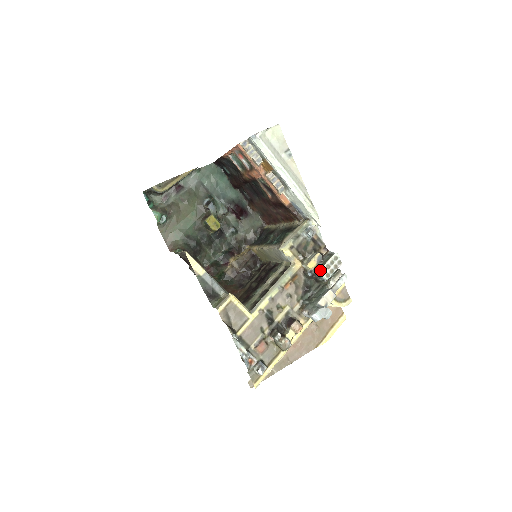
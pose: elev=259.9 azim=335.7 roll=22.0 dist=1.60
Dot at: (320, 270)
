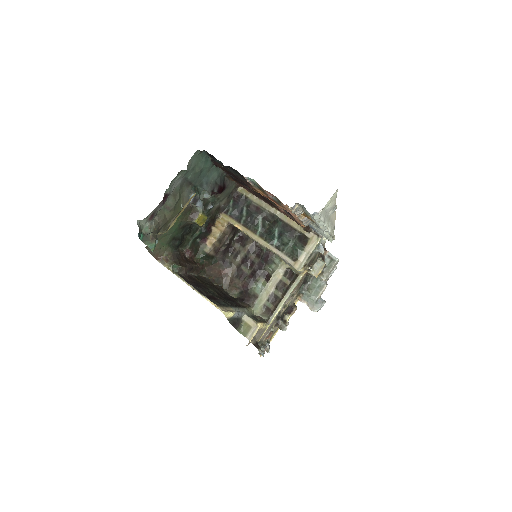
Dot at: (325, 278)
